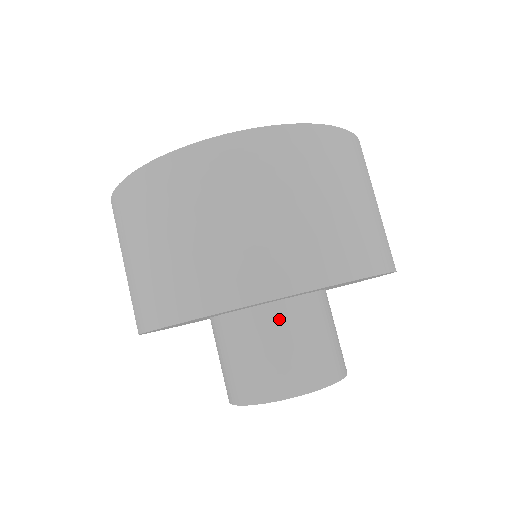
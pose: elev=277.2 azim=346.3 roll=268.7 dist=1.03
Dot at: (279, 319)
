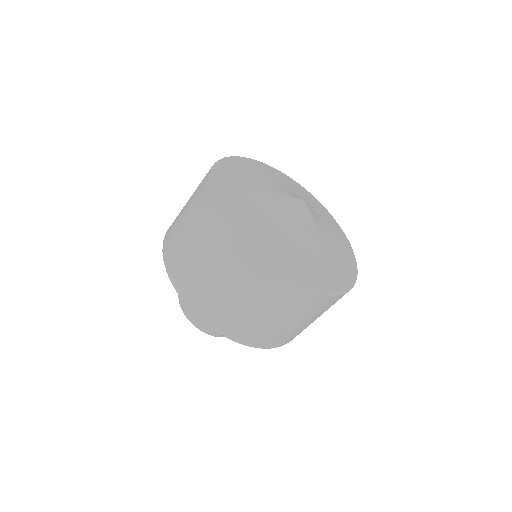
Dot at: occluded
